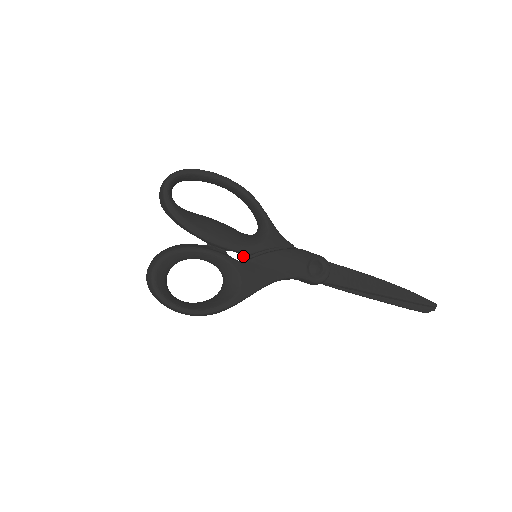
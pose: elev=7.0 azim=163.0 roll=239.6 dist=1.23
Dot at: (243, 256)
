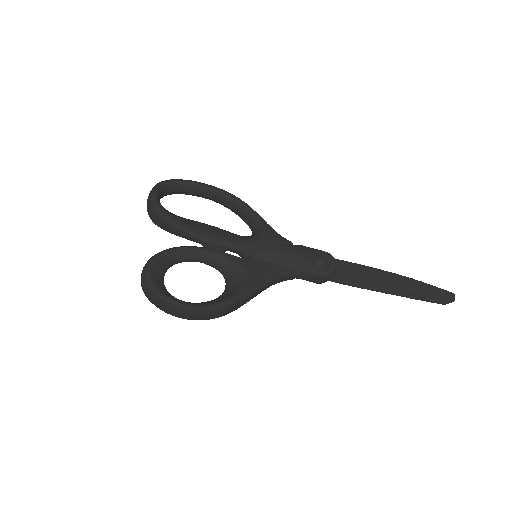
Dot at: (243, 255)
